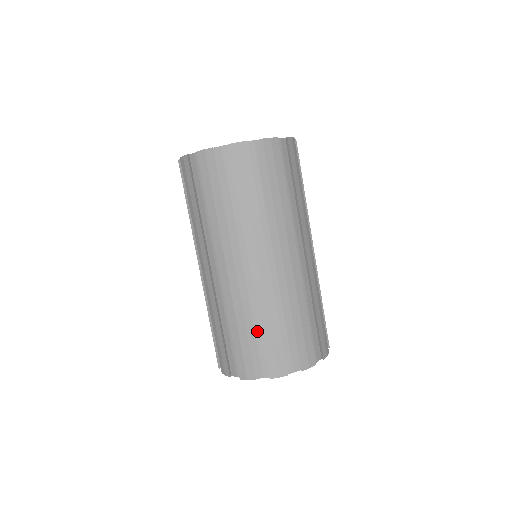
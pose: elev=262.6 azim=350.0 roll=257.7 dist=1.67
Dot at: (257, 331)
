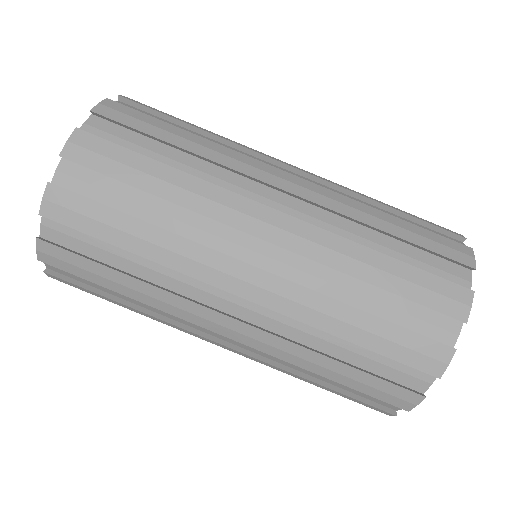
Dot at: (351, 347)
